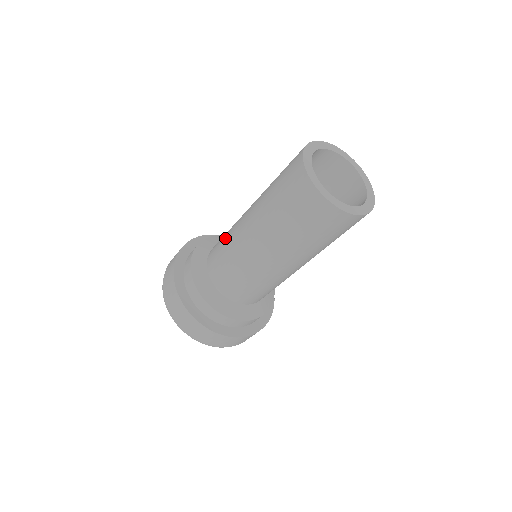
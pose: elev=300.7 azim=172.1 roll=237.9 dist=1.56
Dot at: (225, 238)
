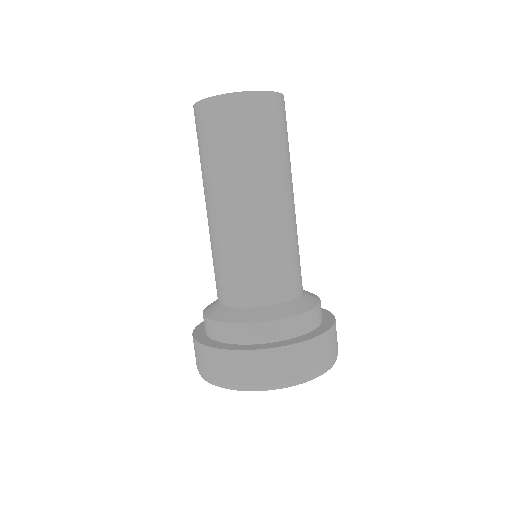
Dot at: occluded
